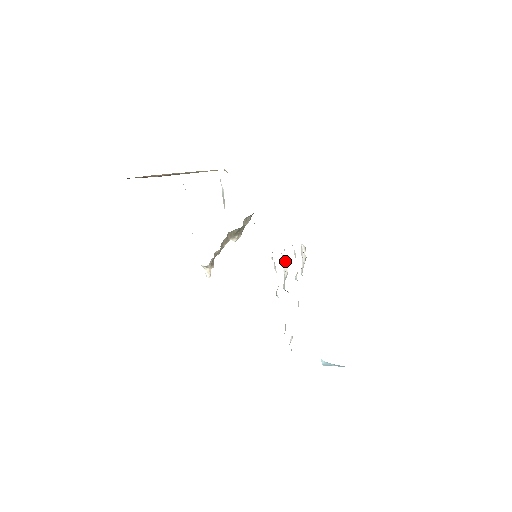
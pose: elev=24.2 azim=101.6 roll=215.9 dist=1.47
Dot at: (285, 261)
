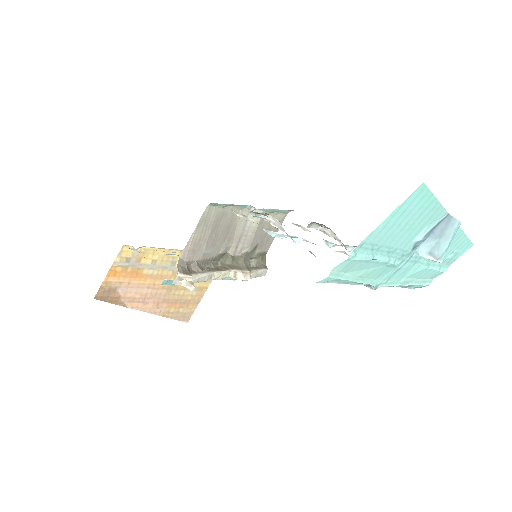
Dot at: (271, 219)
